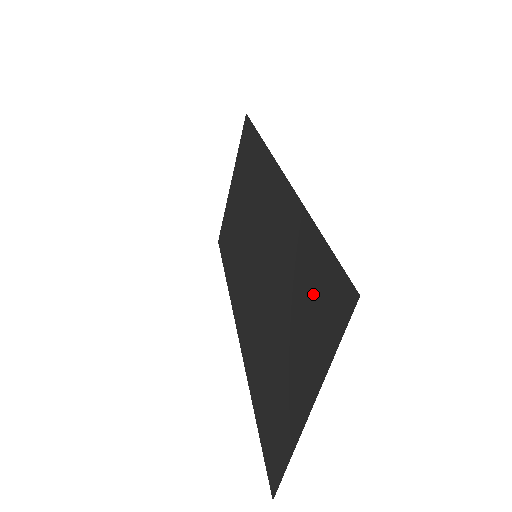
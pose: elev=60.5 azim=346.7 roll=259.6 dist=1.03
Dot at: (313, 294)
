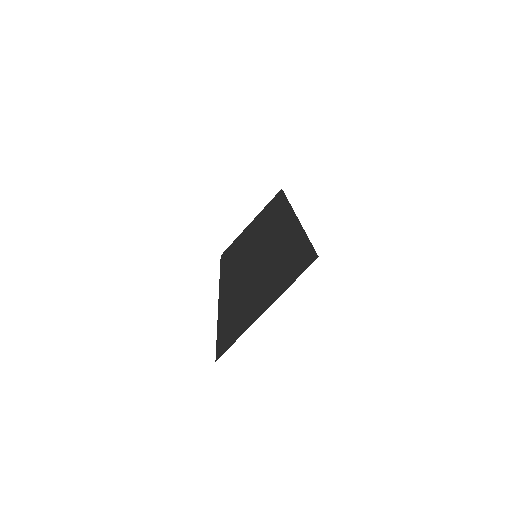
Dot at: (292, 263)
